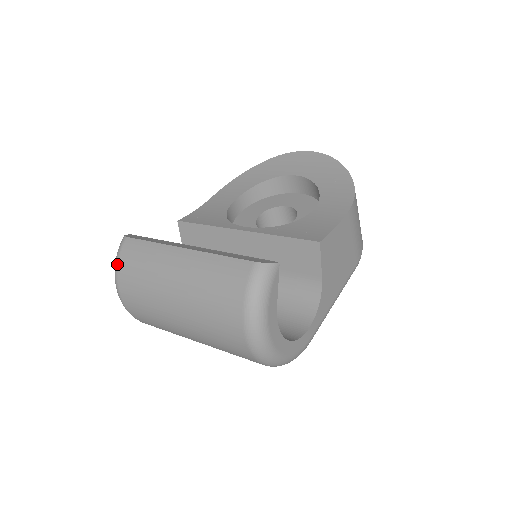
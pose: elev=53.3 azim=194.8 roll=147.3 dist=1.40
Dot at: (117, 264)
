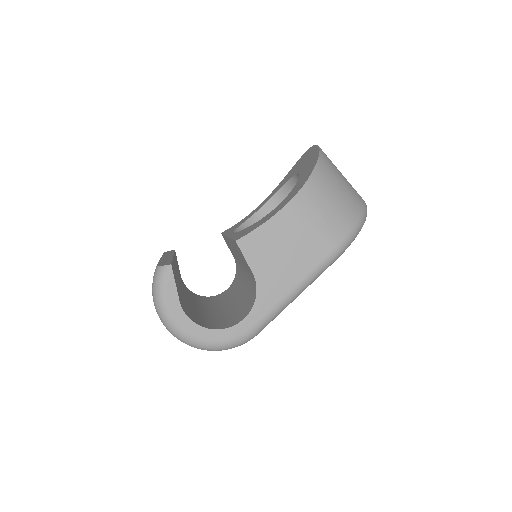
Dot at: occluded
